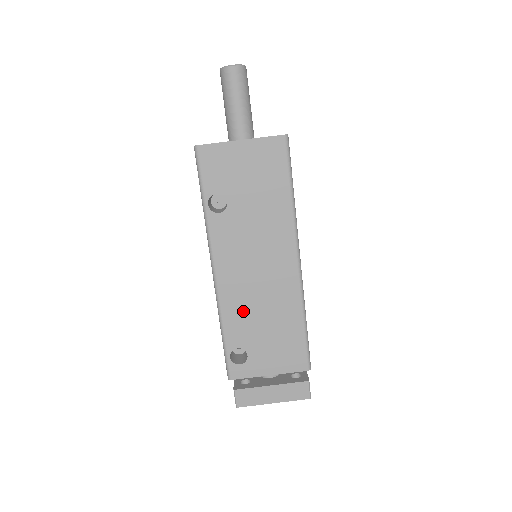
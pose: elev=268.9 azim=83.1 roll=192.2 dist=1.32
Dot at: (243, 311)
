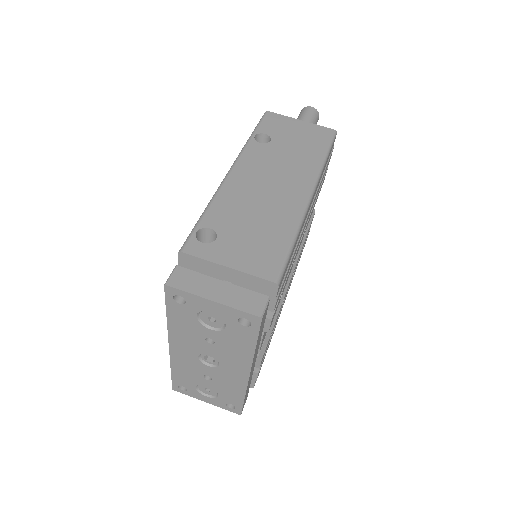
Dot at: (237, 204)
